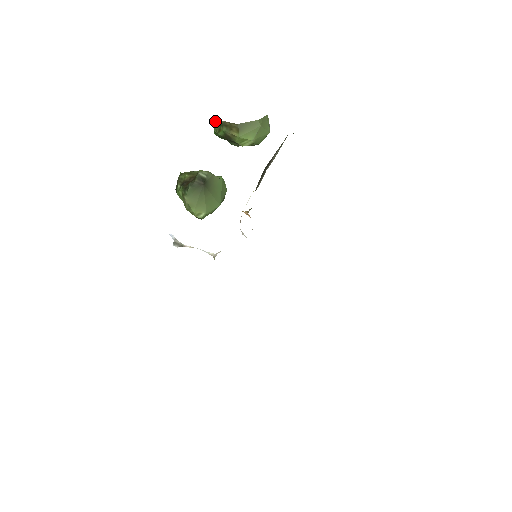
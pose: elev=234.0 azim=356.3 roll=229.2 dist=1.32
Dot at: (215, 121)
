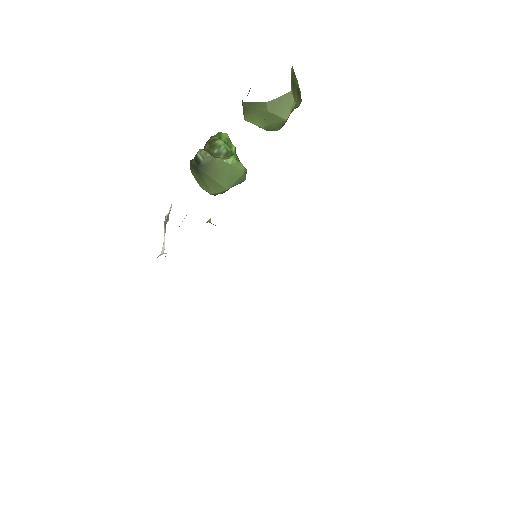
Dot at: occluded
